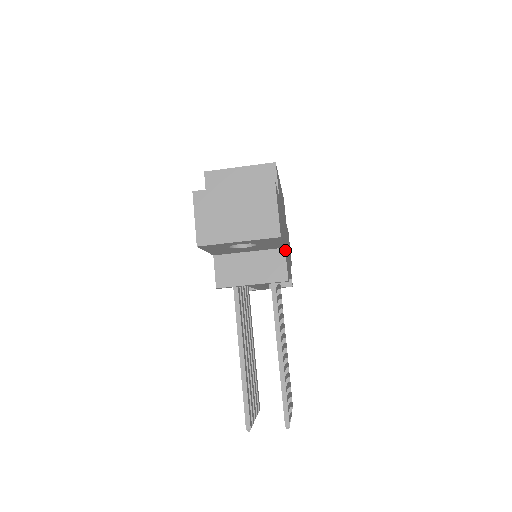
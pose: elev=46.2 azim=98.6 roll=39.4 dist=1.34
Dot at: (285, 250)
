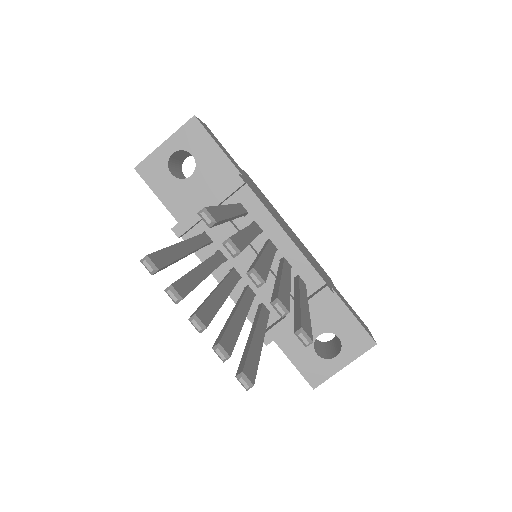
Dot at: (245, 179)
